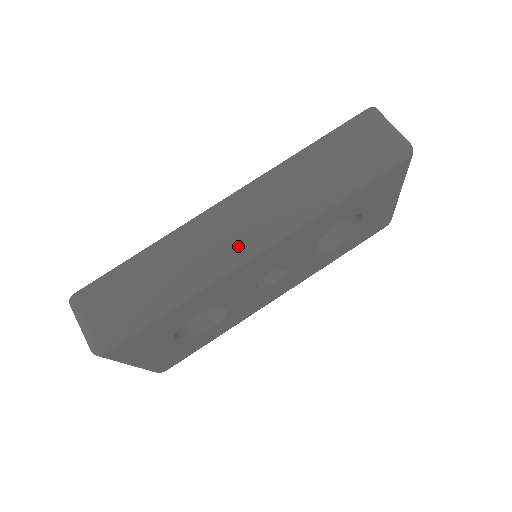
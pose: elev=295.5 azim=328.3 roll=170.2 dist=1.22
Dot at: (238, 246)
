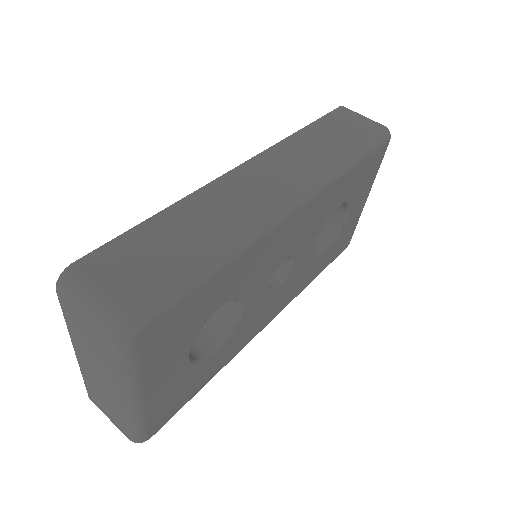
Dot at: (276, 199)
